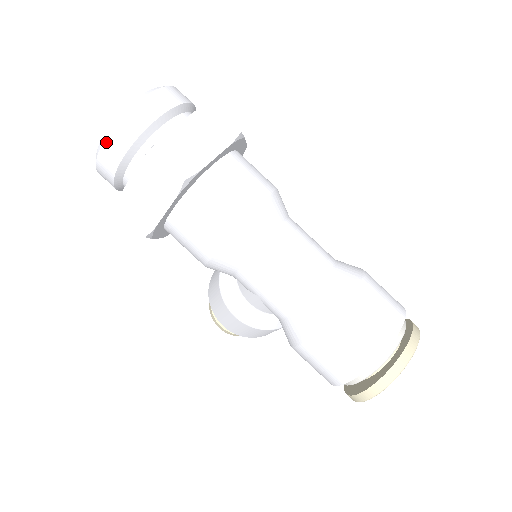
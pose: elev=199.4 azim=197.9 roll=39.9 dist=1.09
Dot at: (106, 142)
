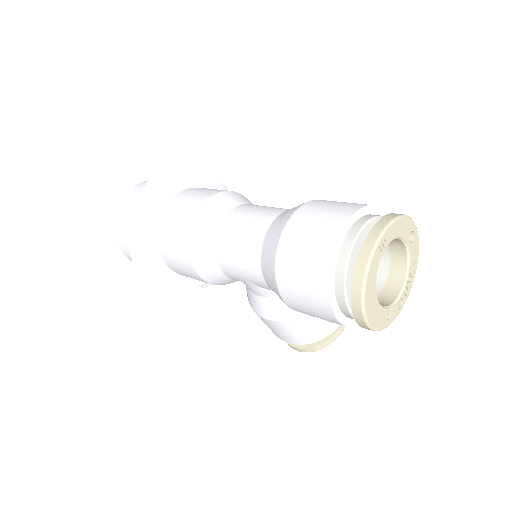
Dot at: (116, 236)
